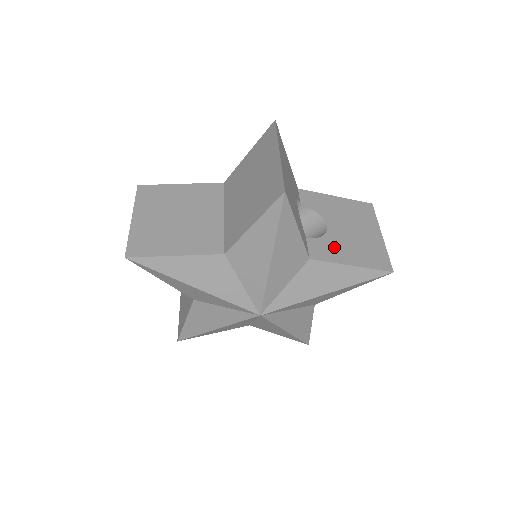
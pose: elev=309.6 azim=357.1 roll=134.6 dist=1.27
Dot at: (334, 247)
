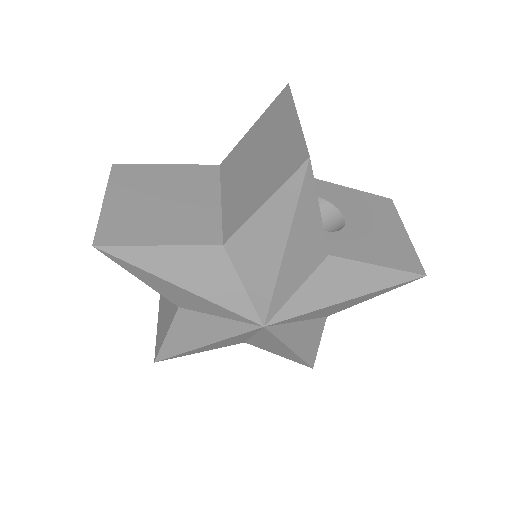
Dot at: (356, 243)
